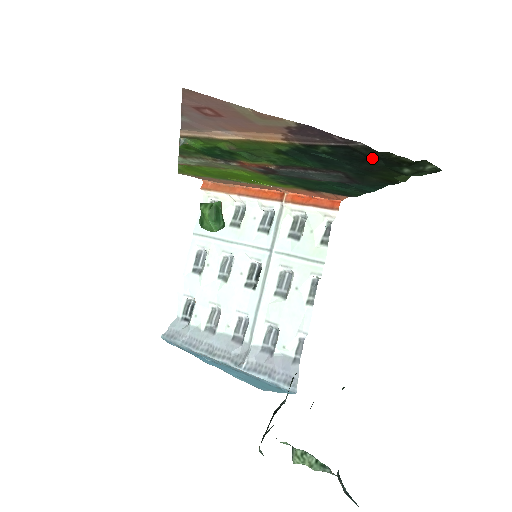
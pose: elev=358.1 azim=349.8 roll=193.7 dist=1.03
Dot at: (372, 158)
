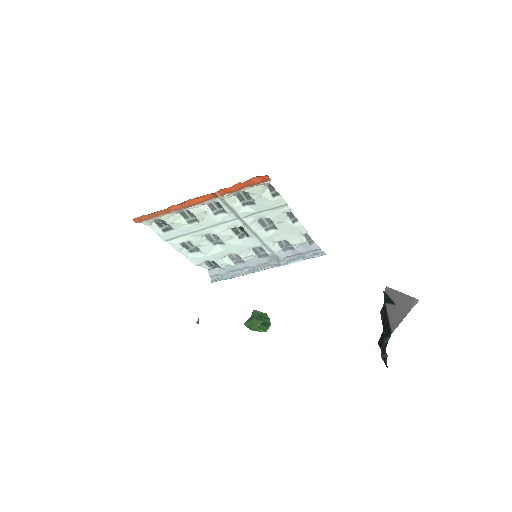
Dot at: occluded
